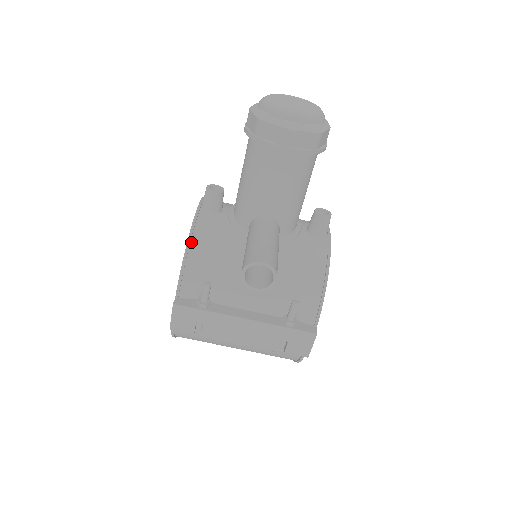
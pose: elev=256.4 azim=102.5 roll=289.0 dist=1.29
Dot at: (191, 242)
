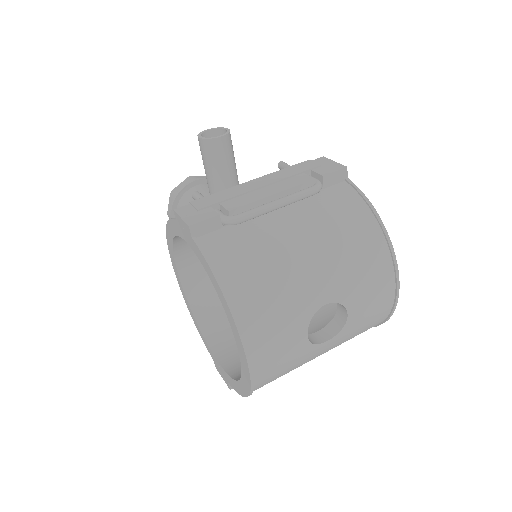
Dot at: occluded
